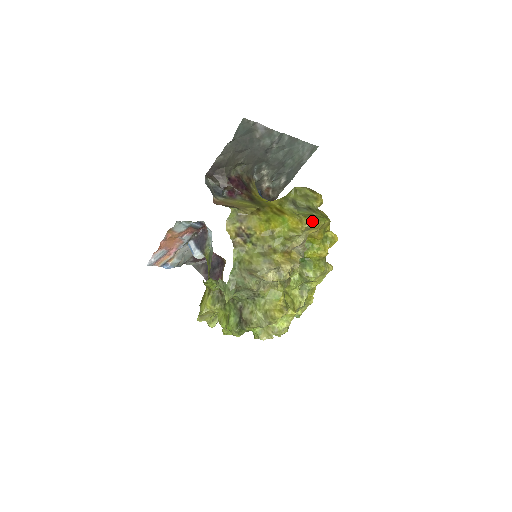
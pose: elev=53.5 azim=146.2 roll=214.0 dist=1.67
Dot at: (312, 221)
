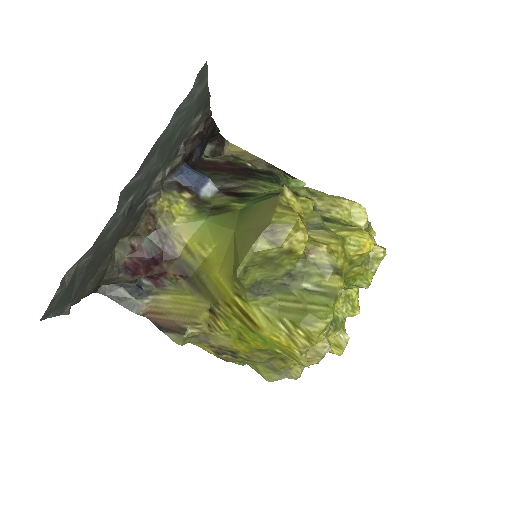
Dot at: (311, 336)
